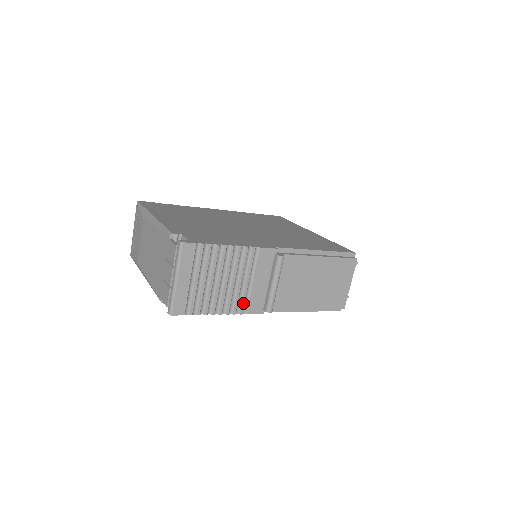
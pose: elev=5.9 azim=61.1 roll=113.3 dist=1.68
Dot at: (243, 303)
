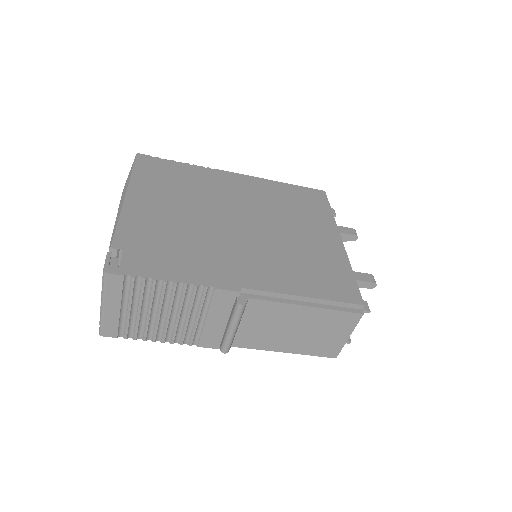
Dot at: (192, 336)
